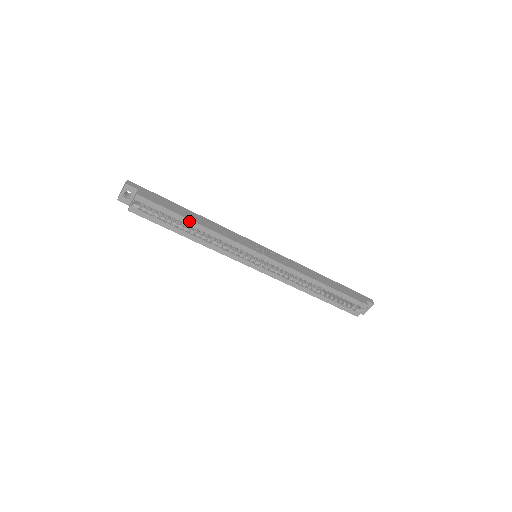
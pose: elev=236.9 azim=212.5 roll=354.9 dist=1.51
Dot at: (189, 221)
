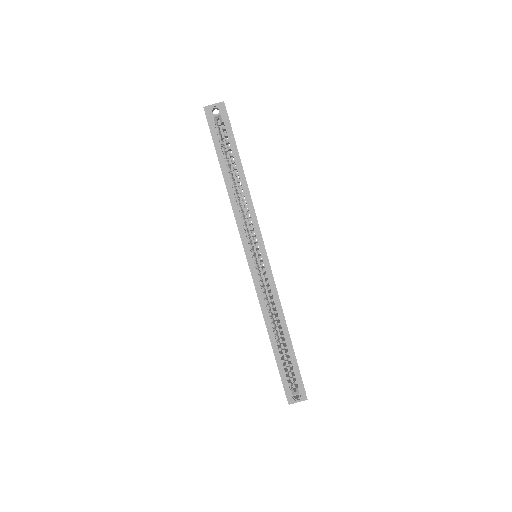
Dot at: (241, 170)
